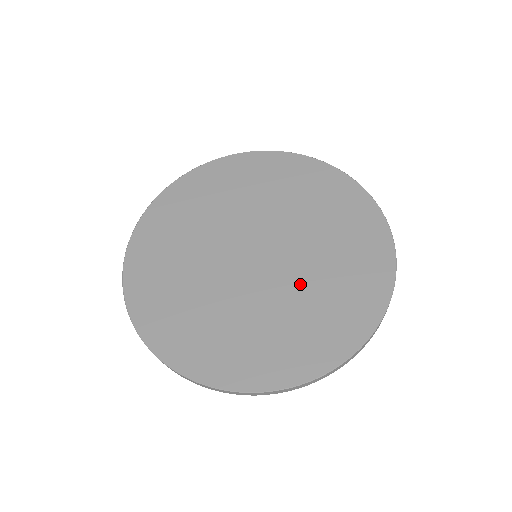
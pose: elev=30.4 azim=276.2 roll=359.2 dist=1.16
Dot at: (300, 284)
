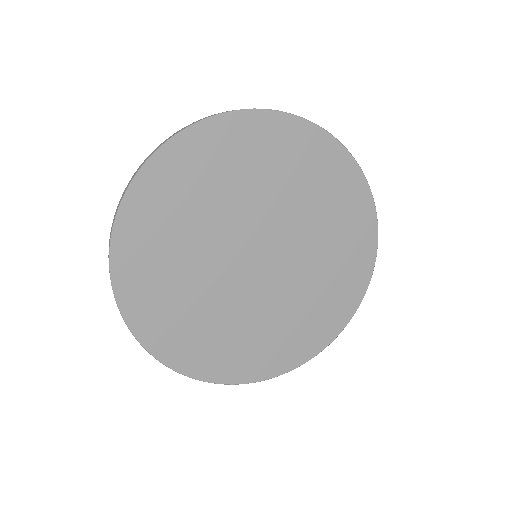
Dot at: (280, 303)
